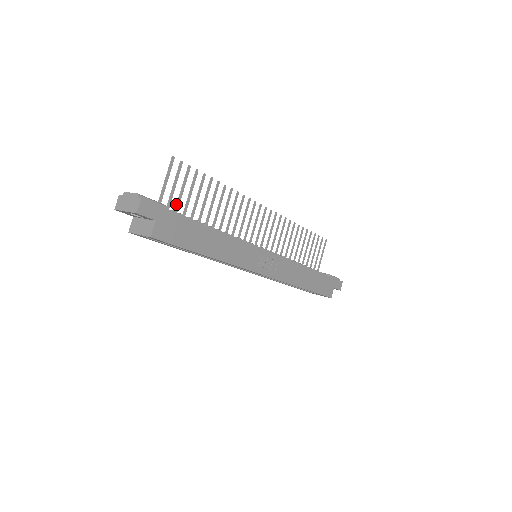
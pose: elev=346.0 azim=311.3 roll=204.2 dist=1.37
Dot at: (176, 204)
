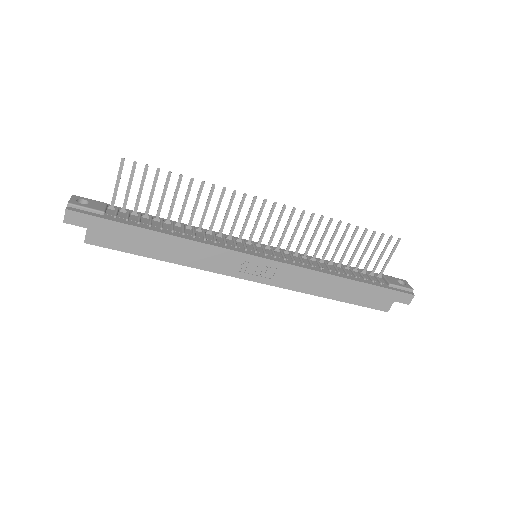
Dot at: (135, 204)
